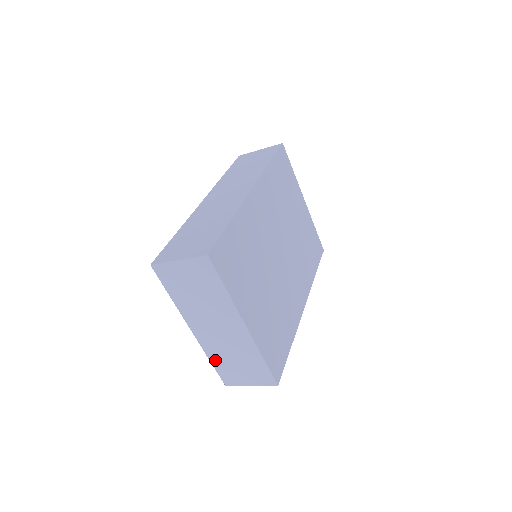
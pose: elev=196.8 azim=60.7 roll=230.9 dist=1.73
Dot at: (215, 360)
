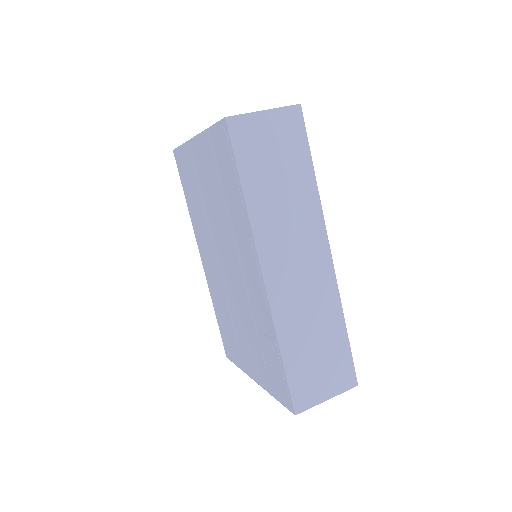
Dot at: occluded
